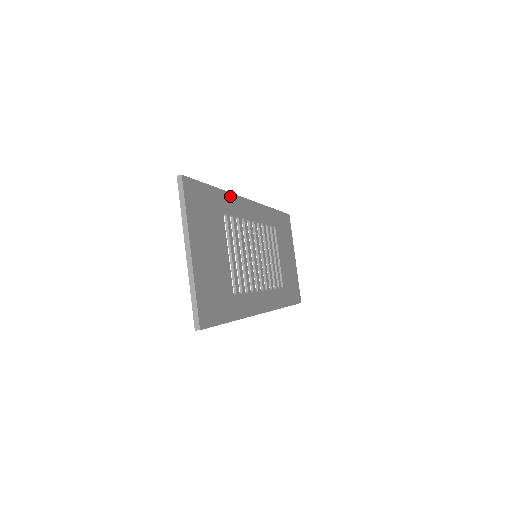
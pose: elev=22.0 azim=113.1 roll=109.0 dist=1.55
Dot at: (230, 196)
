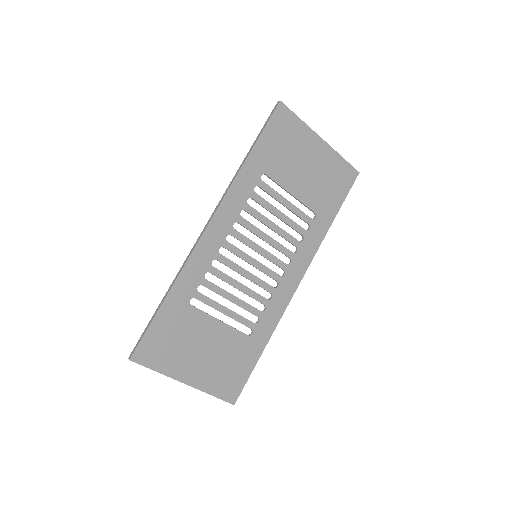
Dot at: (183, 274)
